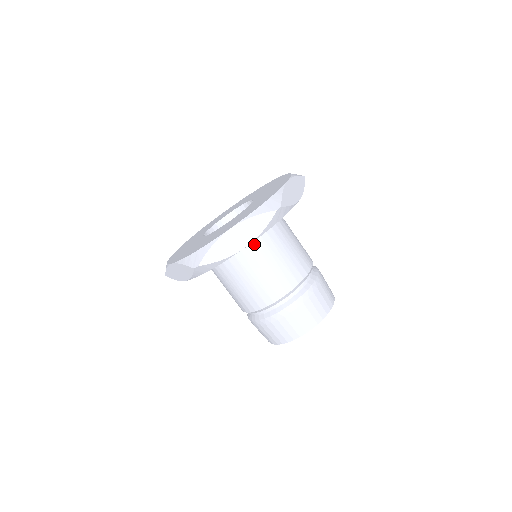
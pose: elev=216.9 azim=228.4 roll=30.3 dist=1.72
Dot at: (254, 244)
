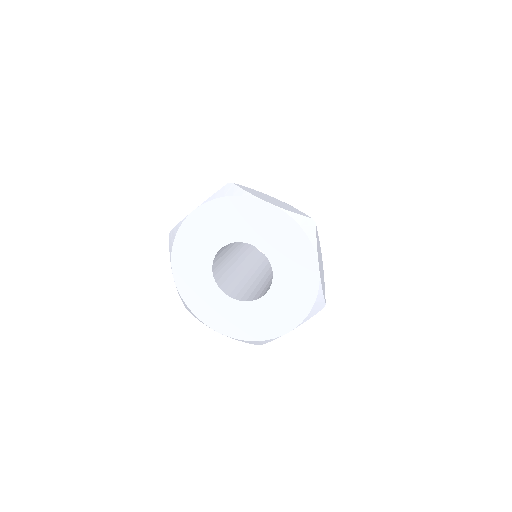
Dot at: occluded
